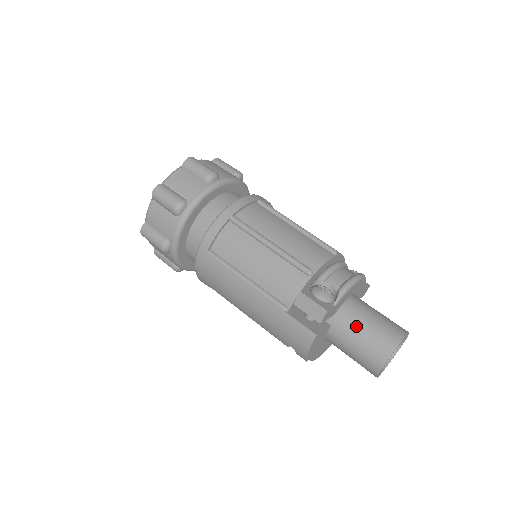
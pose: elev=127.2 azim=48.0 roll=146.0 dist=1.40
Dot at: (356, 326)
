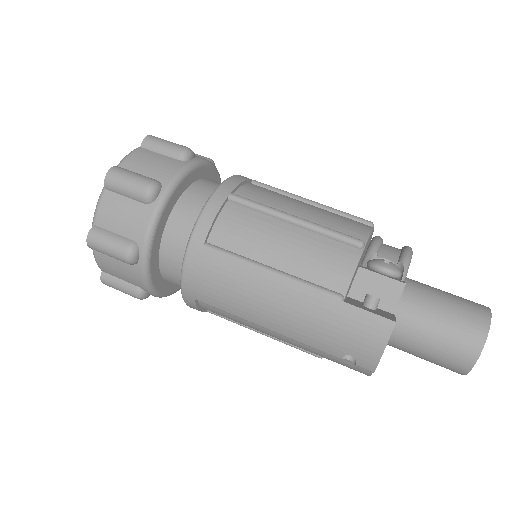
Dot at: (430, 307)
